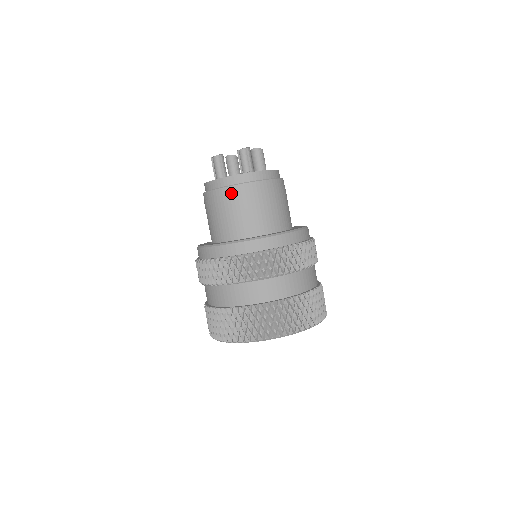
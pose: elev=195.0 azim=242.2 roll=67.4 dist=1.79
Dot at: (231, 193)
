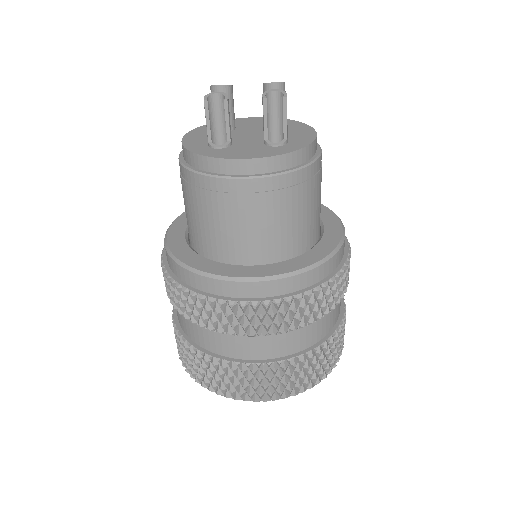
Dot at: (261, 190)
